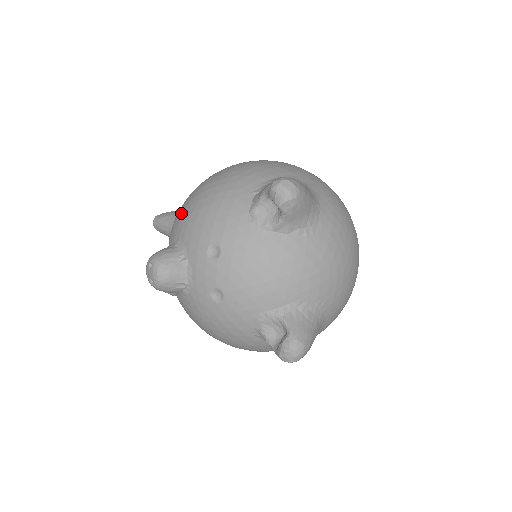
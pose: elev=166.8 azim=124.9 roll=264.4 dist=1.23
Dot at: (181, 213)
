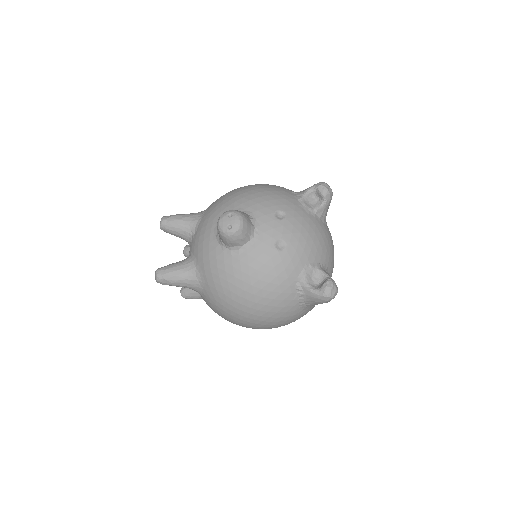
Dot at: (233, 197)
